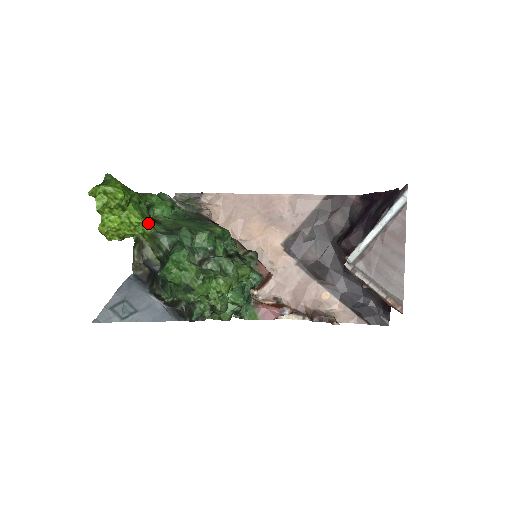
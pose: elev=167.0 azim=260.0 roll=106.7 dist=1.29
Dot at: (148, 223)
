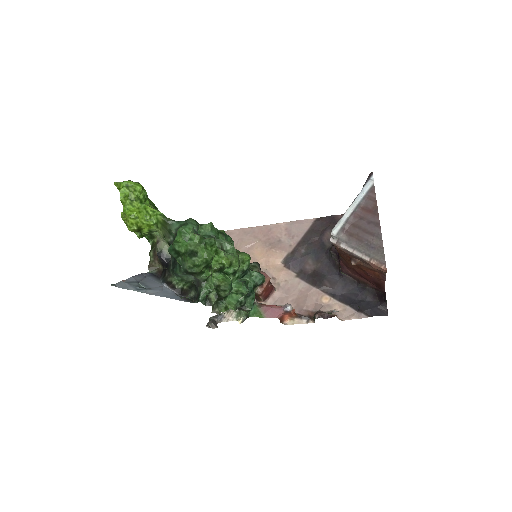
Dot at: occluded
